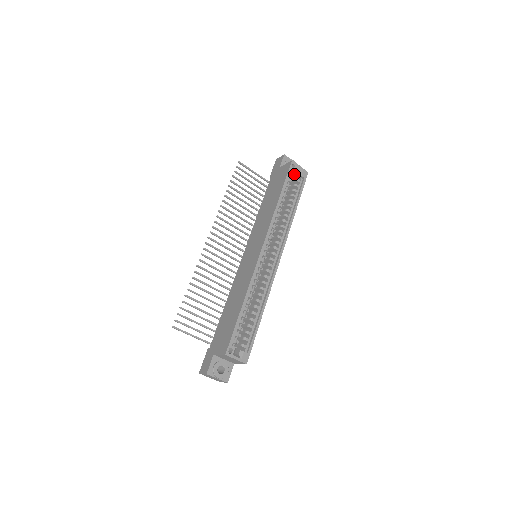
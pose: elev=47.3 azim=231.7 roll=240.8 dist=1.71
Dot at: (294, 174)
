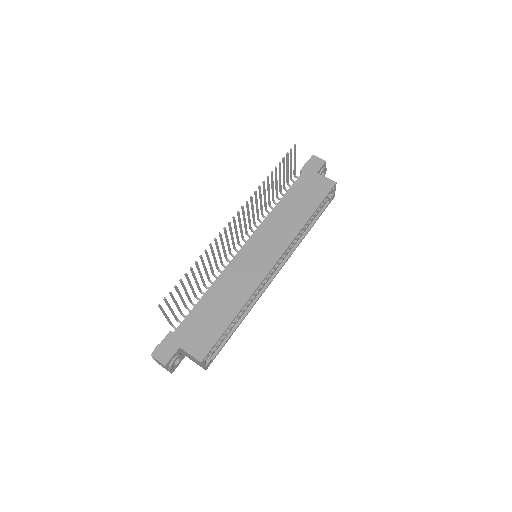
Dot at: occluded
